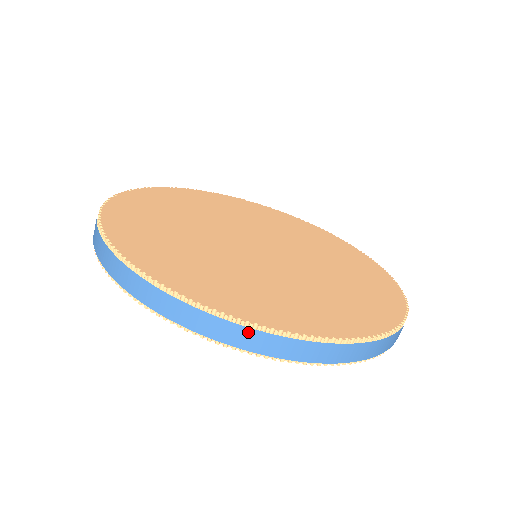
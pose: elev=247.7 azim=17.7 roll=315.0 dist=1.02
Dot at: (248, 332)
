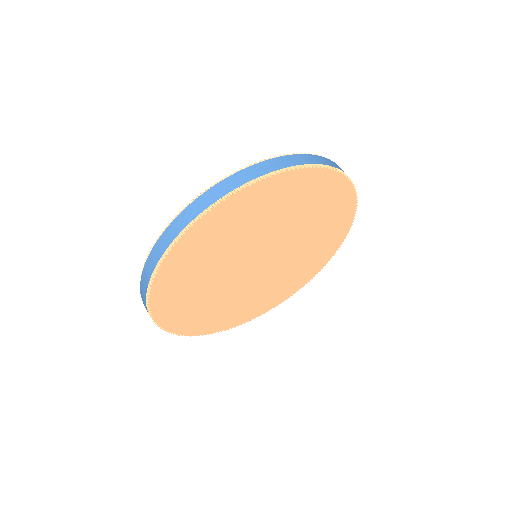
Dot at: (153, 252)
